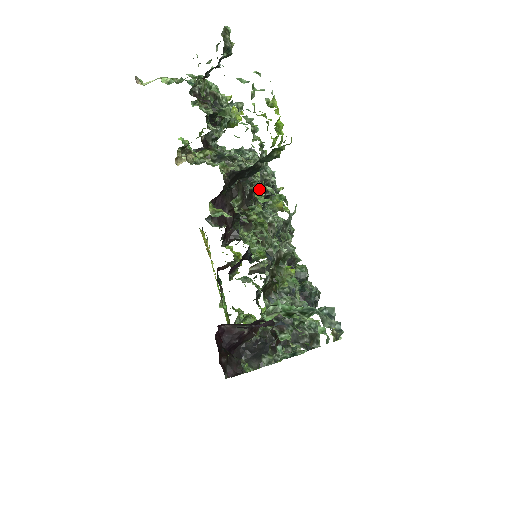
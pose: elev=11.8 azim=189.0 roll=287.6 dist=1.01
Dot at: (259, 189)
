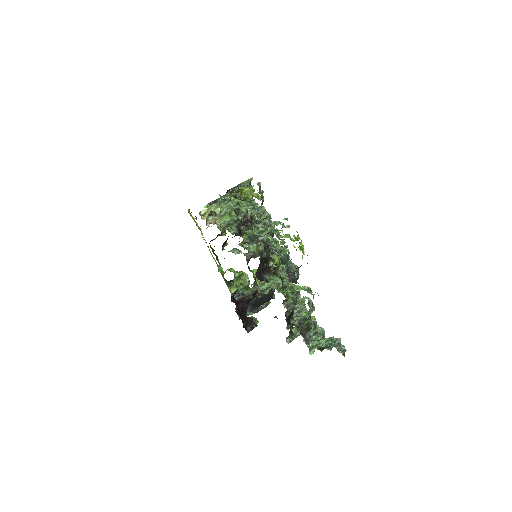
Dot at: (272, 246)
